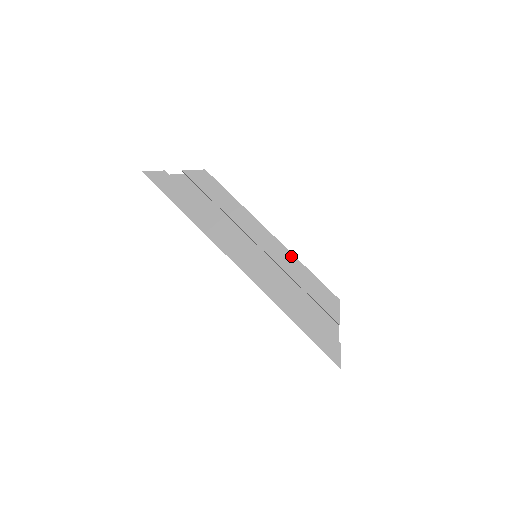
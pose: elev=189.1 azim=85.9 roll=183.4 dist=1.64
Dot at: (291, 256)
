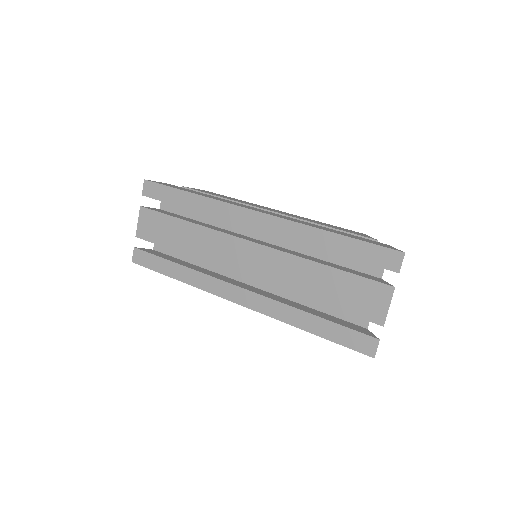
Dot at: (303, 217)
